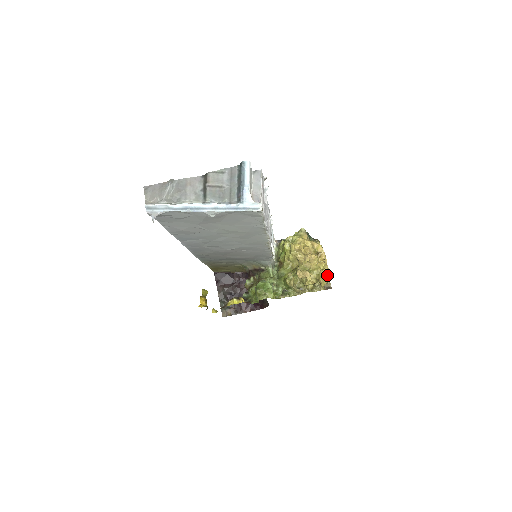
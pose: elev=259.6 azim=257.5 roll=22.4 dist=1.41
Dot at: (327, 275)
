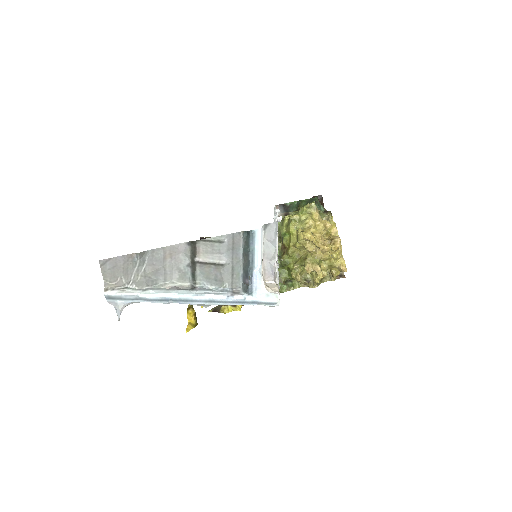
Dot at: (342, 269)
